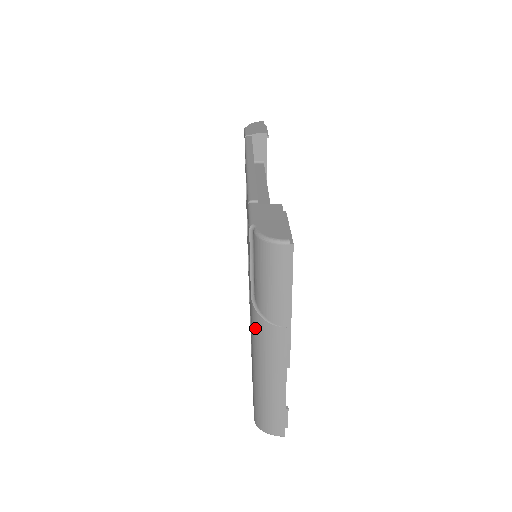
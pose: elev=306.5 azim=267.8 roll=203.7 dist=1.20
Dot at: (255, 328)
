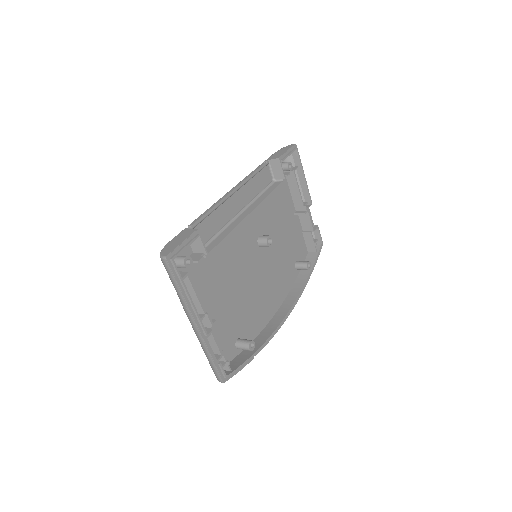
Dot at: occluded
